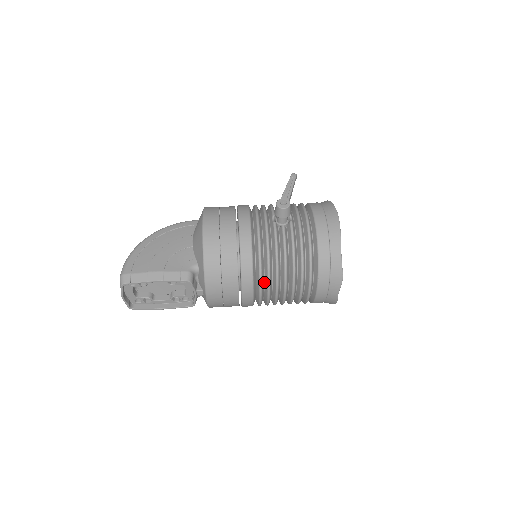
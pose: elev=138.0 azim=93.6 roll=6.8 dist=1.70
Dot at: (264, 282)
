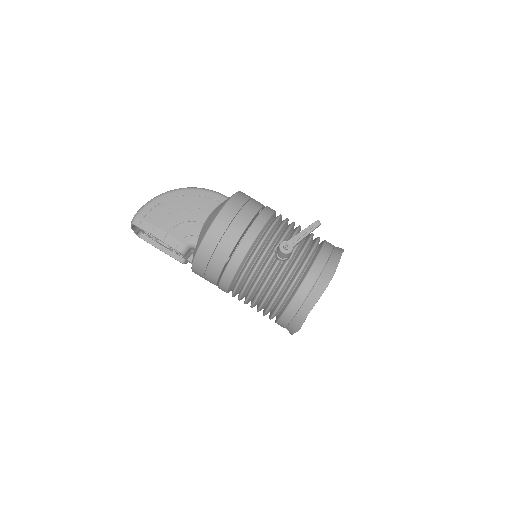
Dot at: (240, 289)
